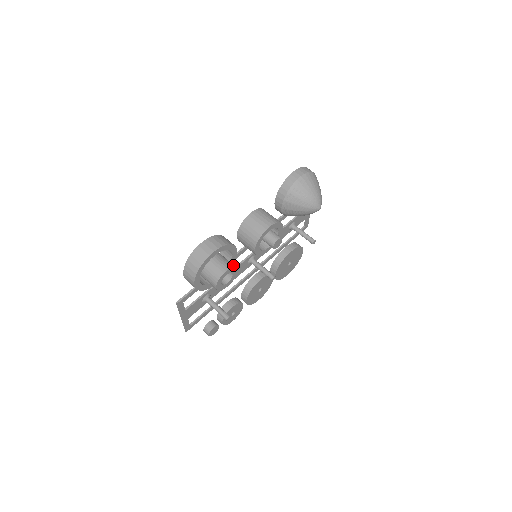
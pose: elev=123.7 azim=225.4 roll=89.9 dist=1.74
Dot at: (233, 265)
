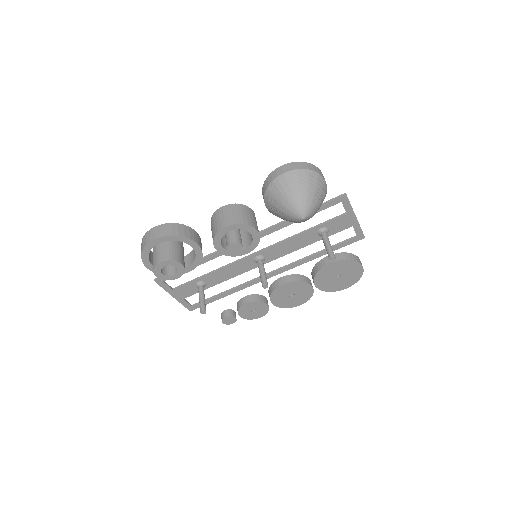
Dot at: (175, 258)
